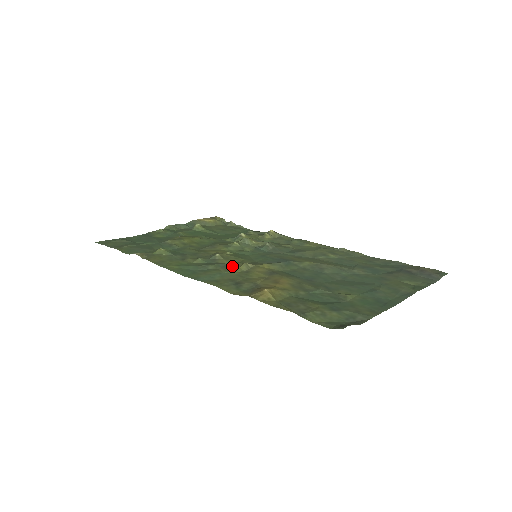
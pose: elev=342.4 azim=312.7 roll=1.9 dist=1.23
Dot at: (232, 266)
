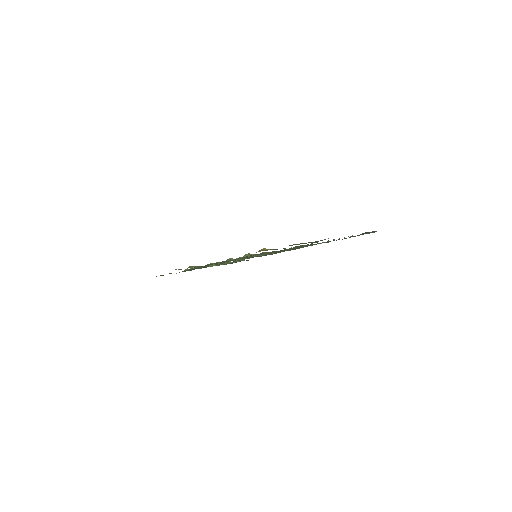
Dot at: occluded
